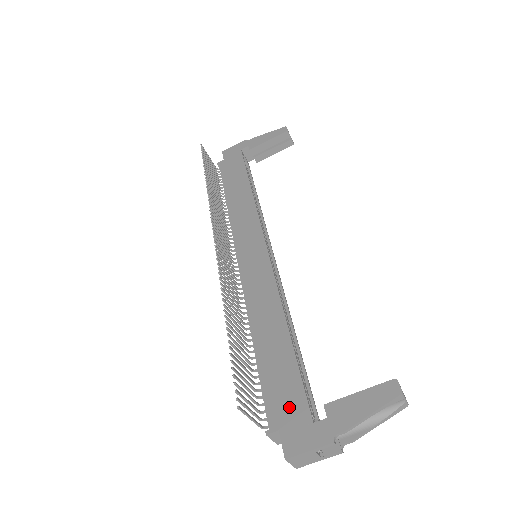
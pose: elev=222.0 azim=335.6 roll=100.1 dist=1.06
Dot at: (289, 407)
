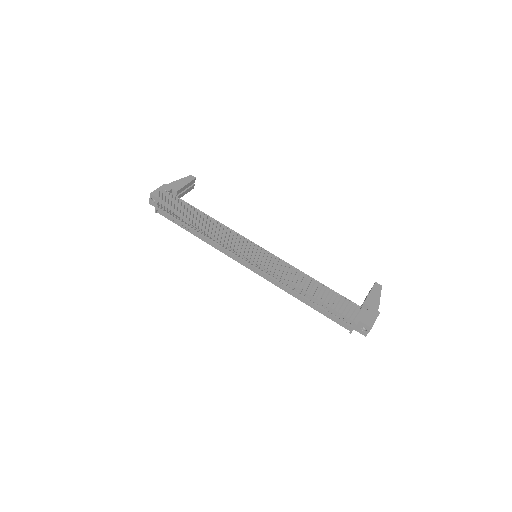
Dot at: occluded
